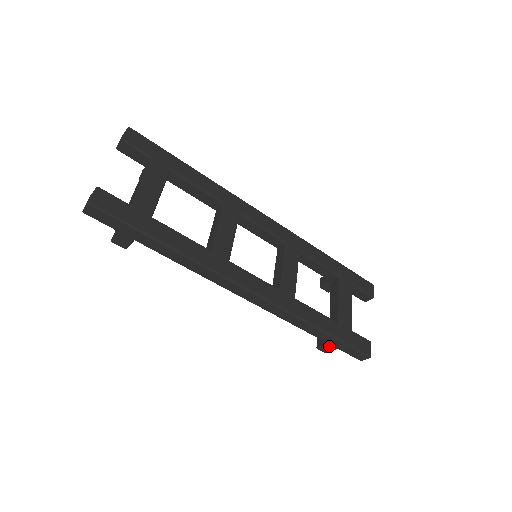
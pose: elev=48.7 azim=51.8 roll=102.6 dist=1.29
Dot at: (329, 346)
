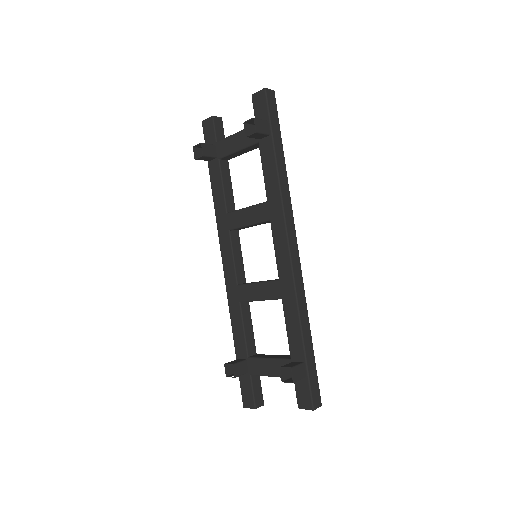
Dot at: (301, 369)
